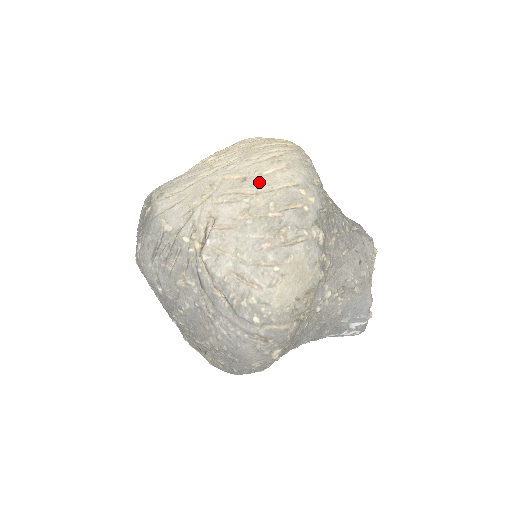
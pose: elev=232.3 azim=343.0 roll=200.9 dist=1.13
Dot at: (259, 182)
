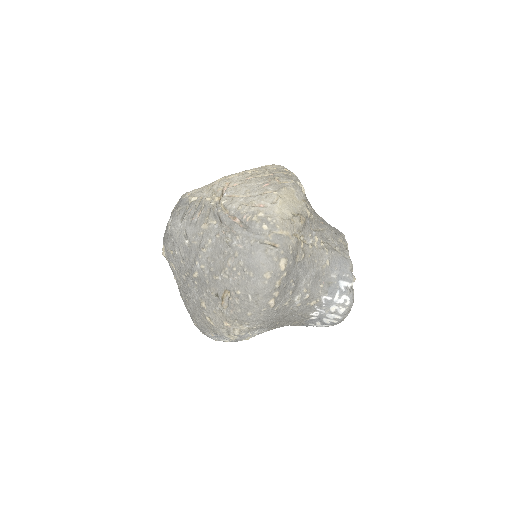
Dot at: (256, 168)
